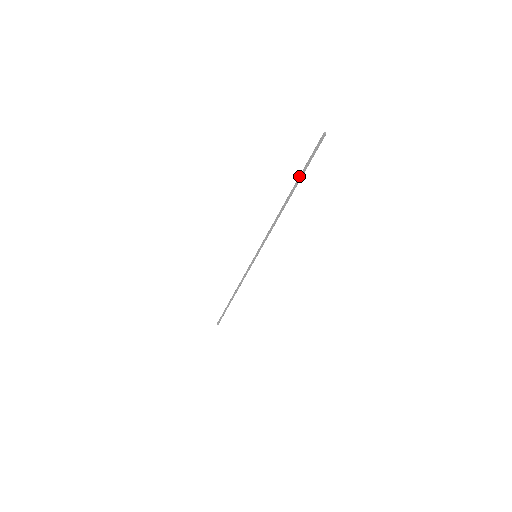
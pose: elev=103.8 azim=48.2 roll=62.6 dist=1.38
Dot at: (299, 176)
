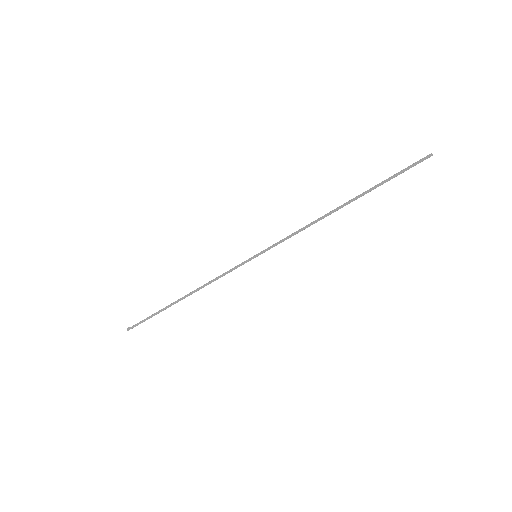
Dot at: (376, 185)
